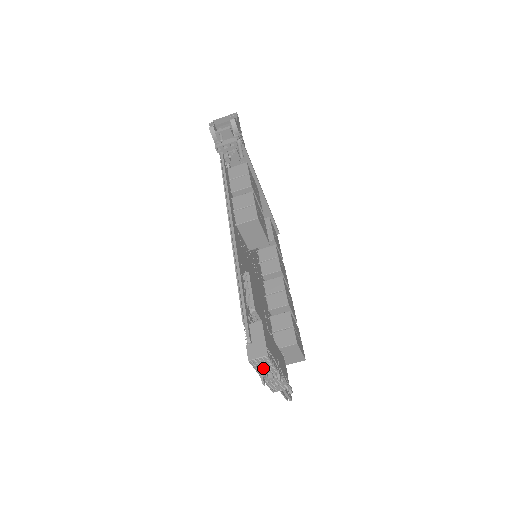
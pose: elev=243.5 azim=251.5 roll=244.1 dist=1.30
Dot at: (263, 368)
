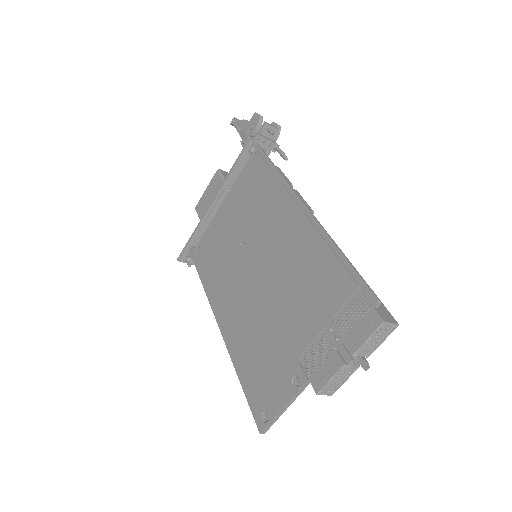
Dot at: (371, 343)
